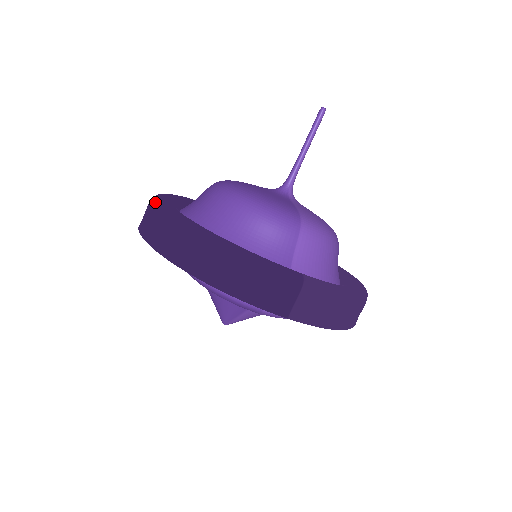
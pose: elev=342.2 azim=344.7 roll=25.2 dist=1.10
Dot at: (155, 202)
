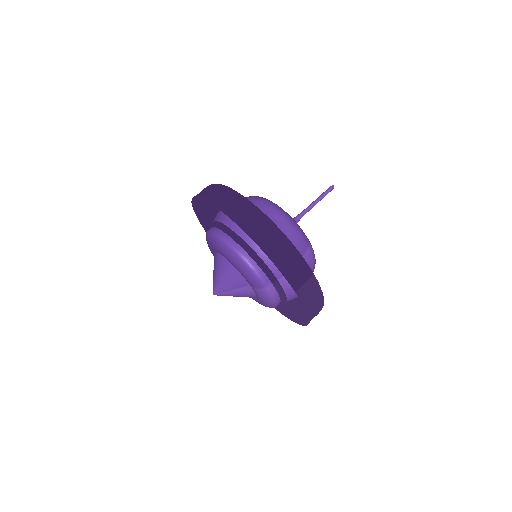
Dot at: (226, 186)
